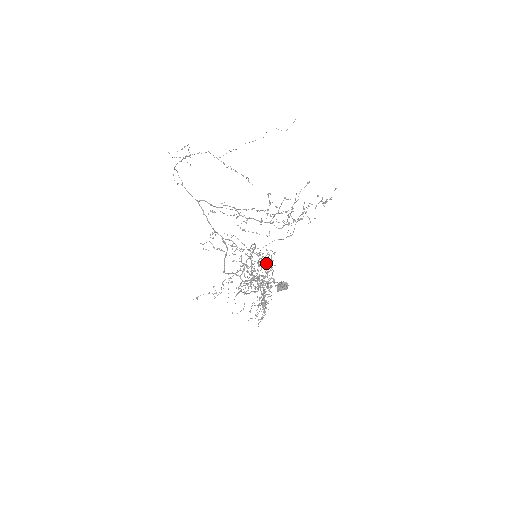
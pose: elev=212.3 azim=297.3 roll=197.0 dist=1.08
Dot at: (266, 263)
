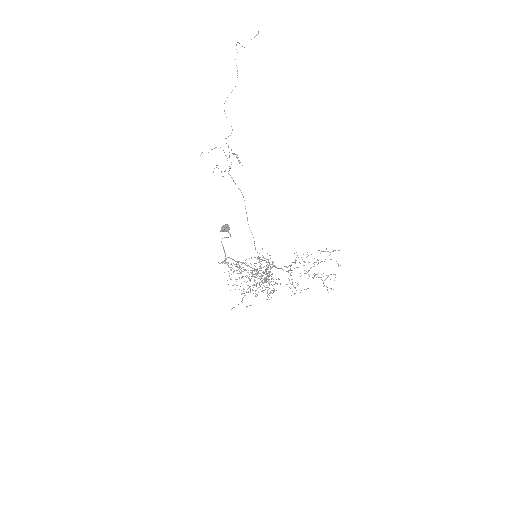
Dot at: occluded
